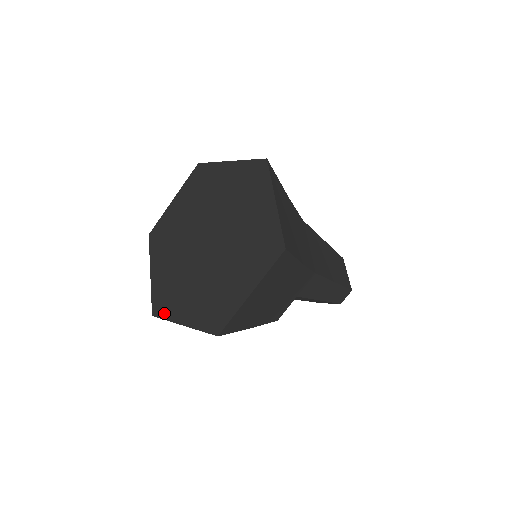
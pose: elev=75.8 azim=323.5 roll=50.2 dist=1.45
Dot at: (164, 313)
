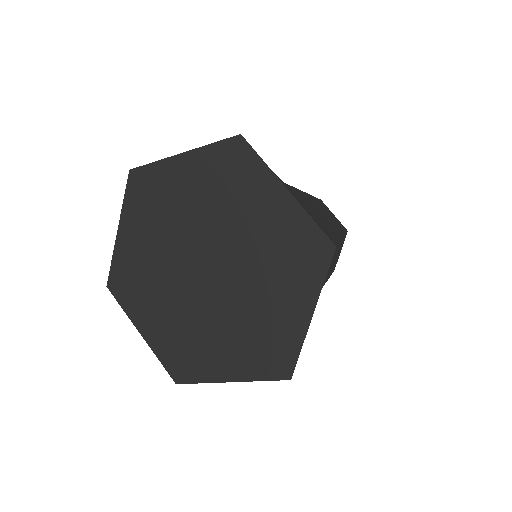
Dot at: (122, 299)
